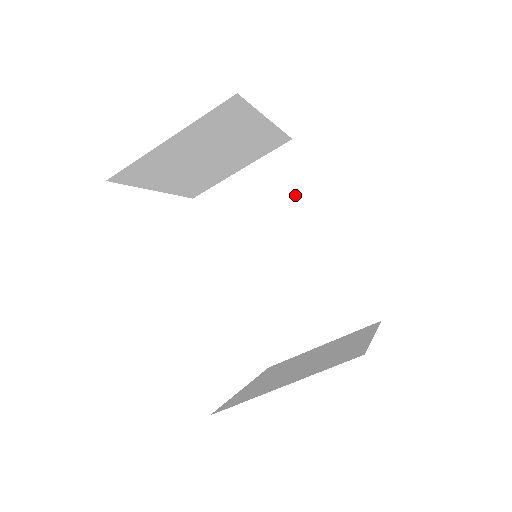
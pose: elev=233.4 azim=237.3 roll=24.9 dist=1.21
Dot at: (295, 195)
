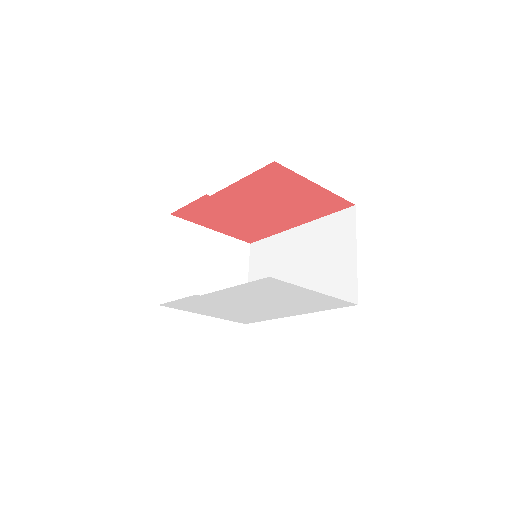
Dot at: (273, 249)
